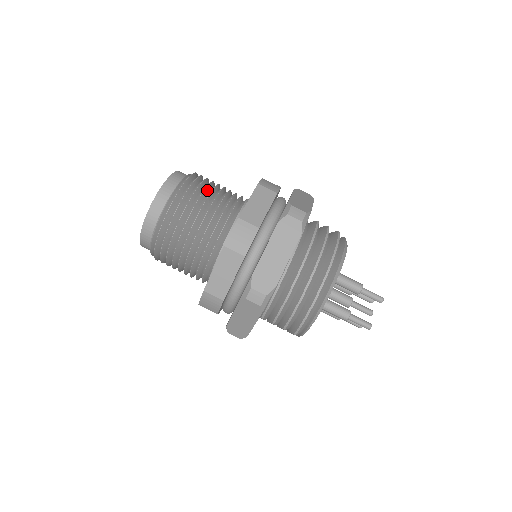
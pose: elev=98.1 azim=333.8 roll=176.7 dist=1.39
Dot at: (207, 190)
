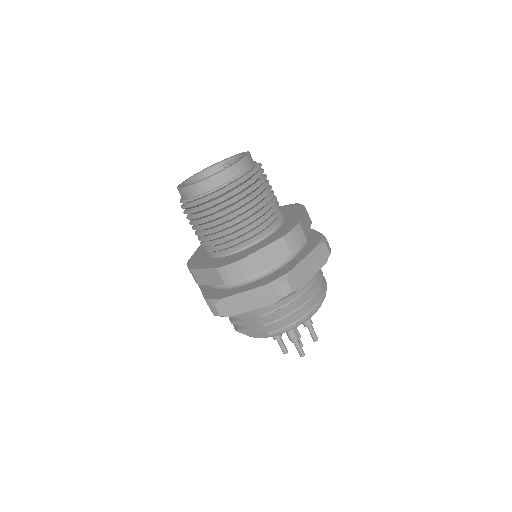
Dot at: occluded
